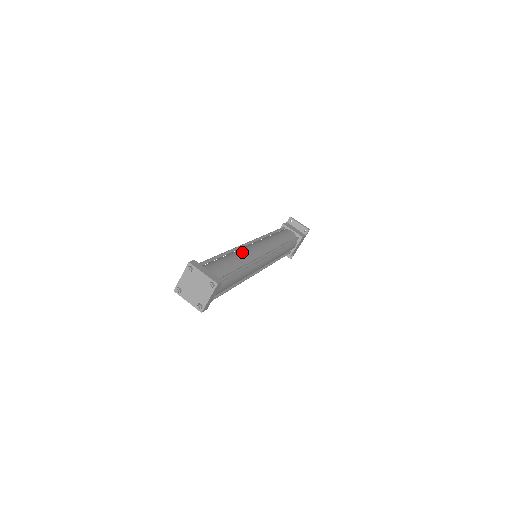
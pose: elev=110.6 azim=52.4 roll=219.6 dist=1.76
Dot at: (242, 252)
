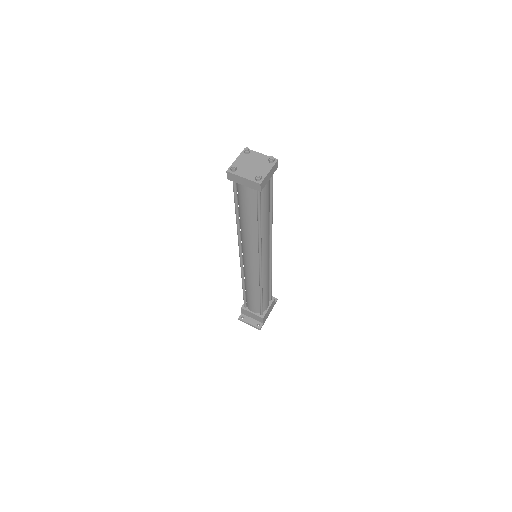
Dot at: occluded
